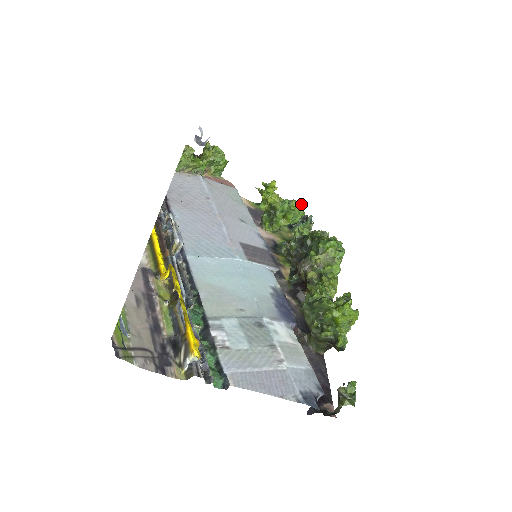
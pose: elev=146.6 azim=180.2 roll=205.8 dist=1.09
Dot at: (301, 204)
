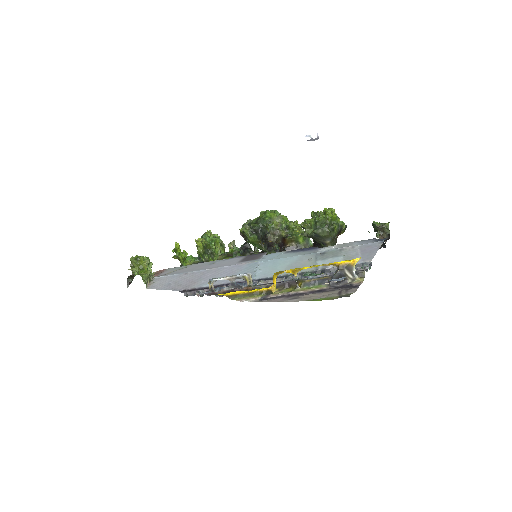
Dot at: (210, 232)
